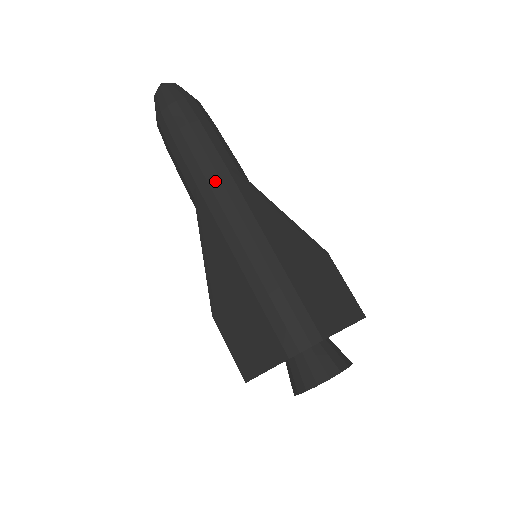
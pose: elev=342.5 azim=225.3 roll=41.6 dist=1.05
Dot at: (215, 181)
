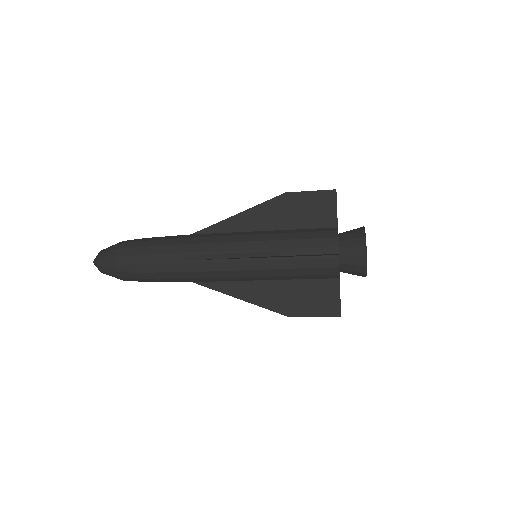
Dot at: (191, 240)
